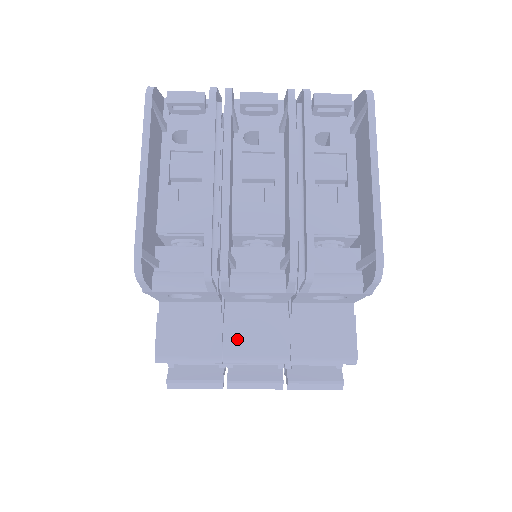
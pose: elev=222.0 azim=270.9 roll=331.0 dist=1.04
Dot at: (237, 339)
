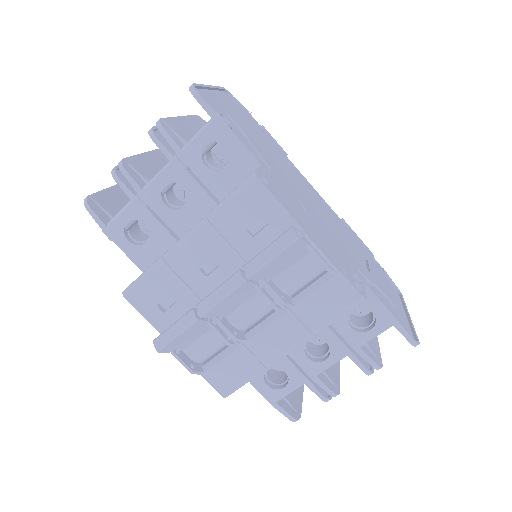
Dot at: occluded
